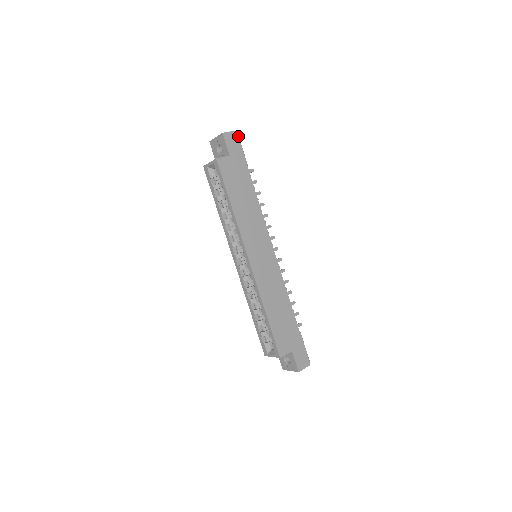
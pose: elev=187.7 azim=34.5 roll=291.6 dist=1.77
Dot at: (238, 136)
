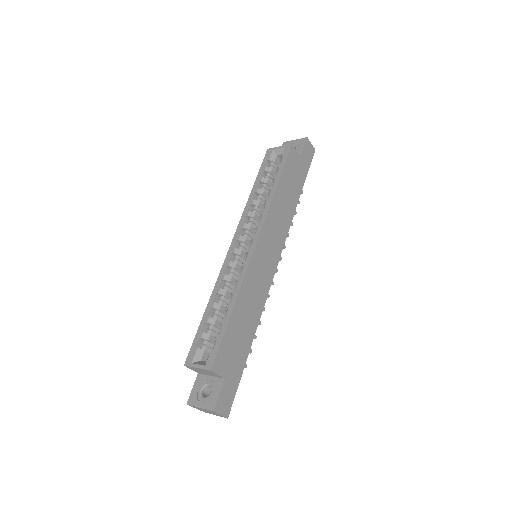
Dot at: (313, 155)
